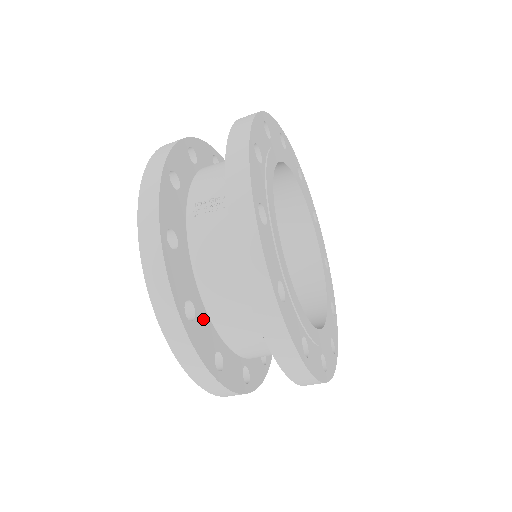
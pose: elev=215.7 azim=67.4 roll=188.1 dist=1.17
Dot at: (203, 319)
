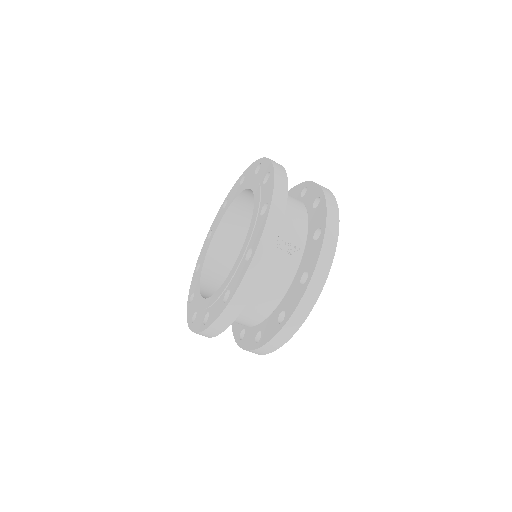
Dot at: occluded
